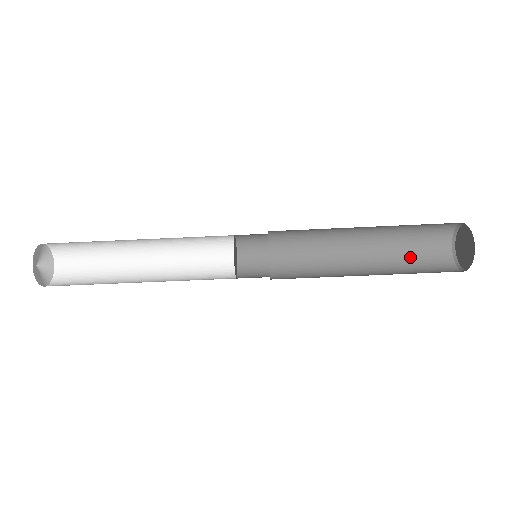
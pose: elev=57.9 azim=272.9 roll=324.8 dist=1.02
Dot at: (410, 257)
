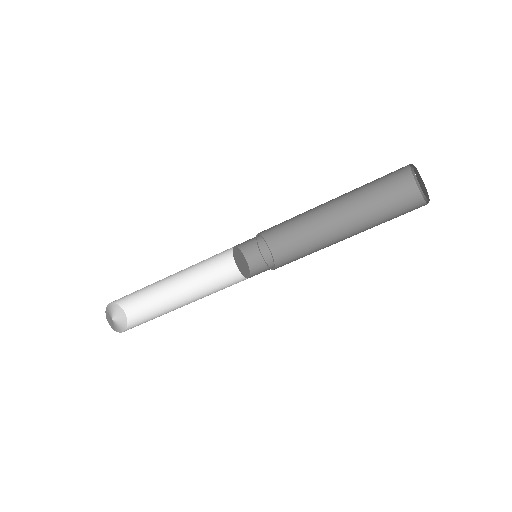
Dot at: (377, 193)
